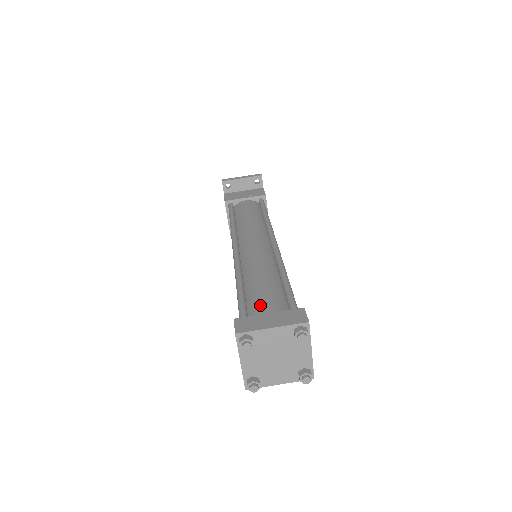
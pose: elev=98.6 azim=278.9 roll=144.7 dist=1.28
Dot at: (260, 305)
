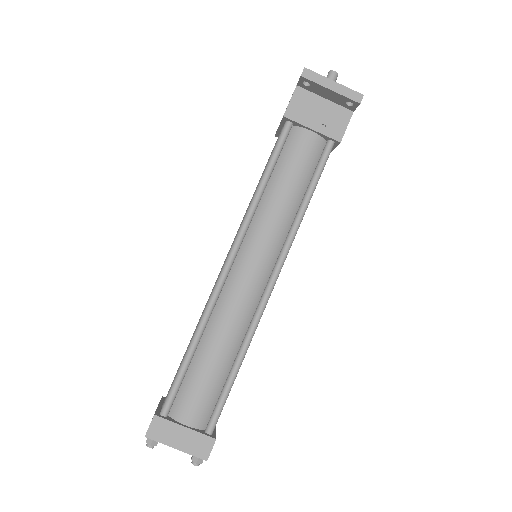
Dot at: (188, 401)
